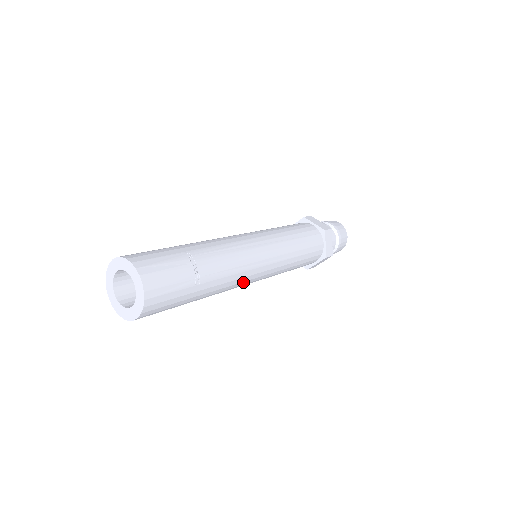
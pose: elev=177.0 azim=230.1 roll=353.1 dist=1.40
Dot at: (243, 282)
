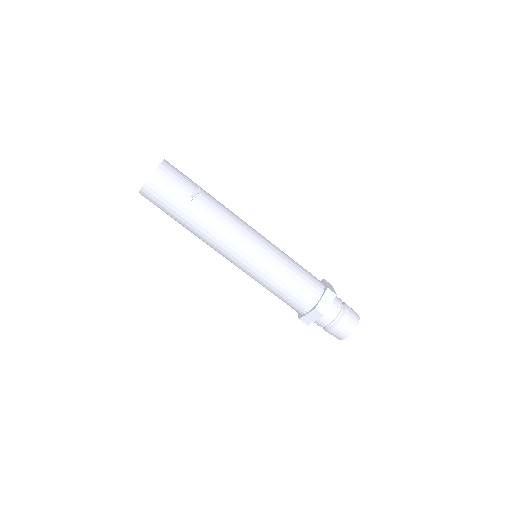
Dot at: (226, 245)
